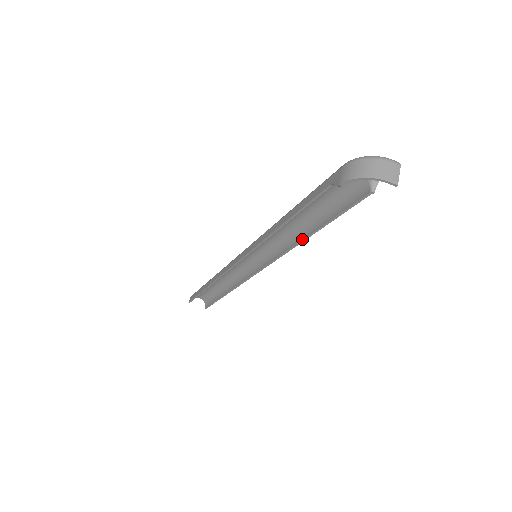
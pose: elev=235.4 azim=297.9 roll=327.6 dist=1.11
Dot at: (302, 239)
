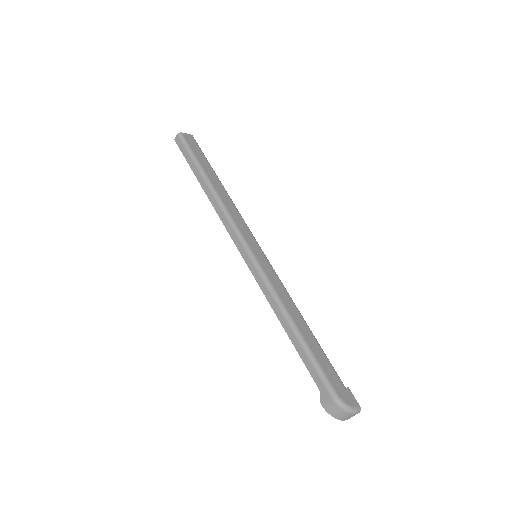
Dot at: occluded
